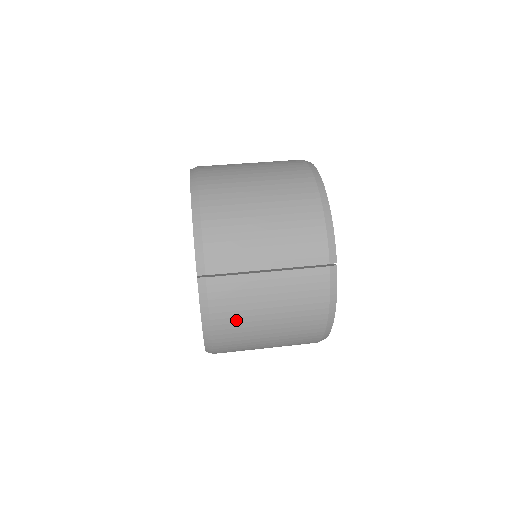
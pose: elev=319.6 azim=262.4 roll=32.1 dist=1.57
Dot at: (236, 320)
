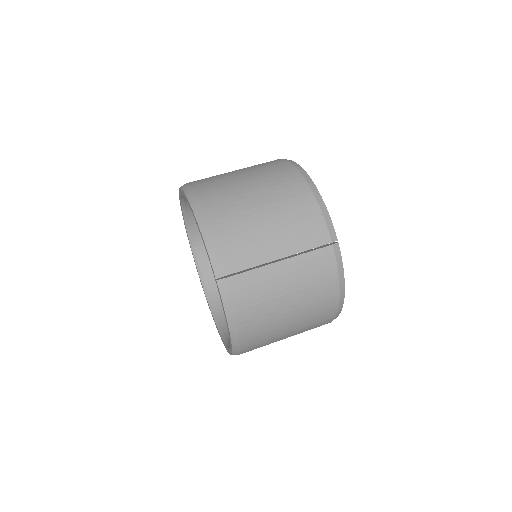
Dot at: (259, 313)
